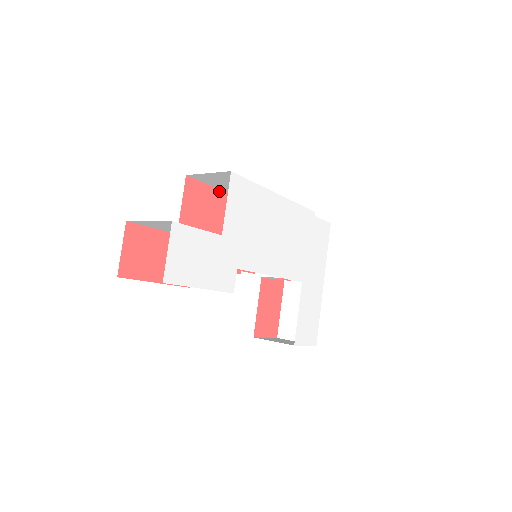
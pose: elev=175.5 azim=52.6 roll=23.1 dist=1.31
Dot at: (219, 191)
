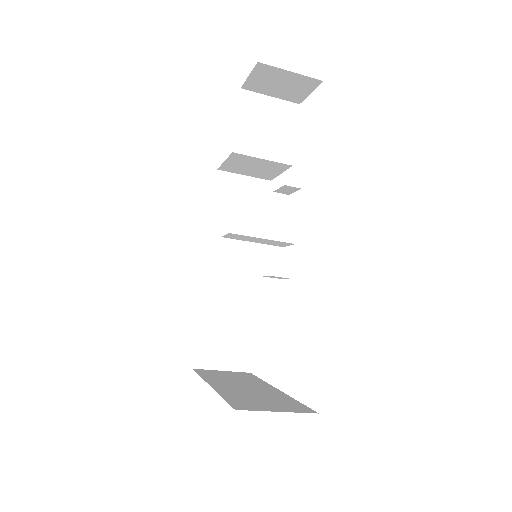
Dot at: (211, 218)
